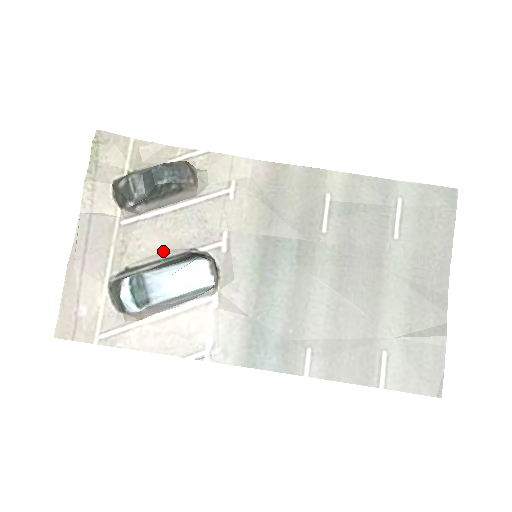
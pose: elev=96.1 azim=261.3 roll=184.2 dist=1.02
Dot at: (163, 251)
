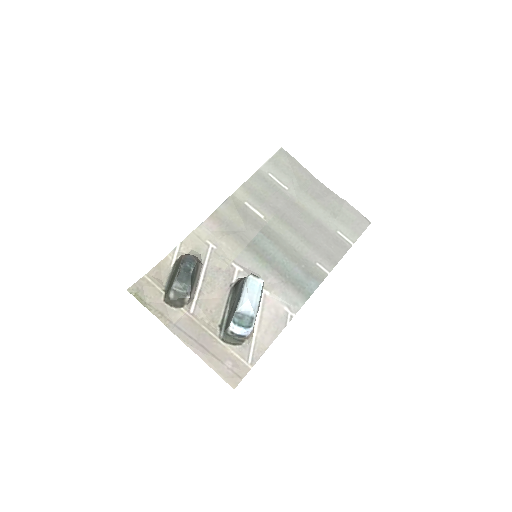
Dot at: (221, 301)
